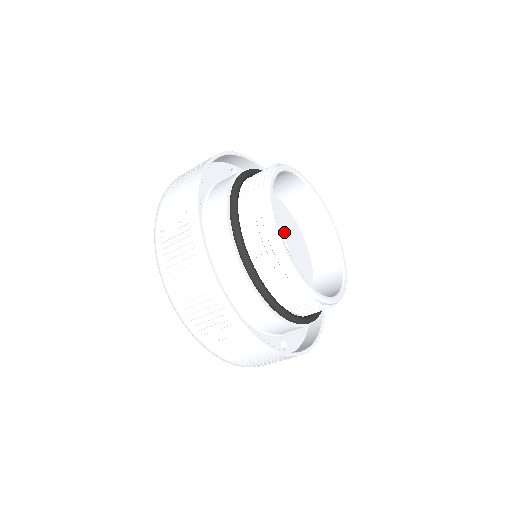
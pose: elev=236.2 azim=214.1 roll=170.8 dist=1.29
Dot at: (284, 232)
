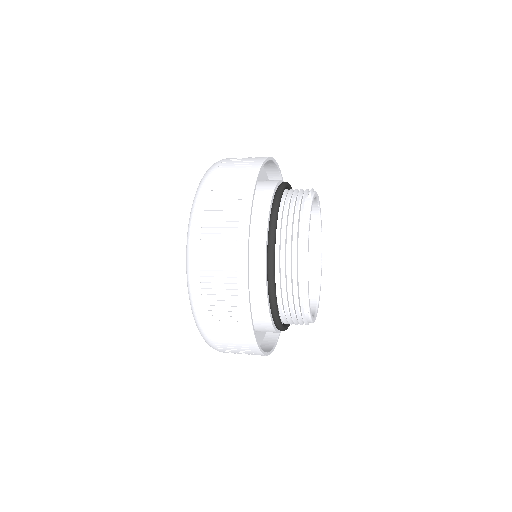
Dot at: occluded
